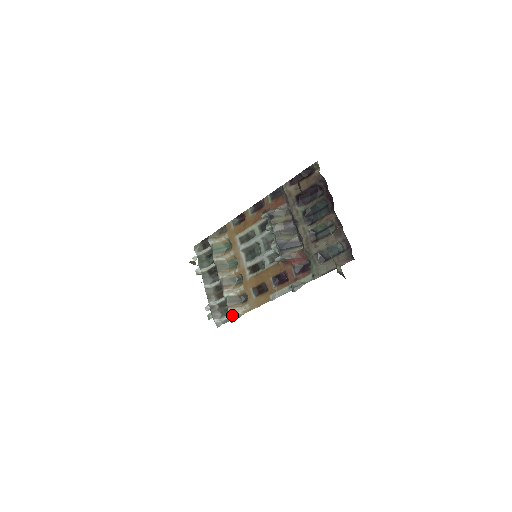
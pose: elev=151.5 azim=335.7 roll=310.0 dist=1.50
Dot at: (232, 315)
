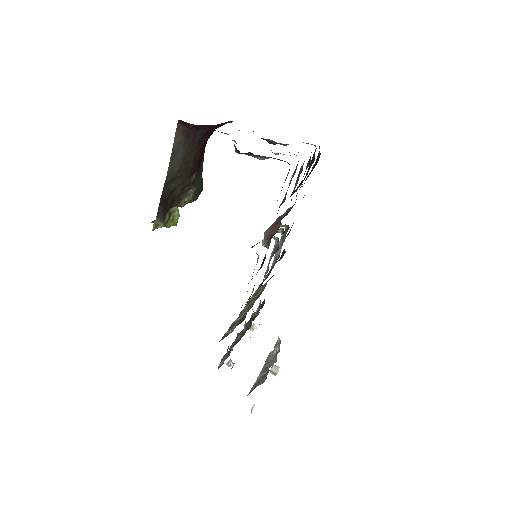
Dot at: (223, 336)
